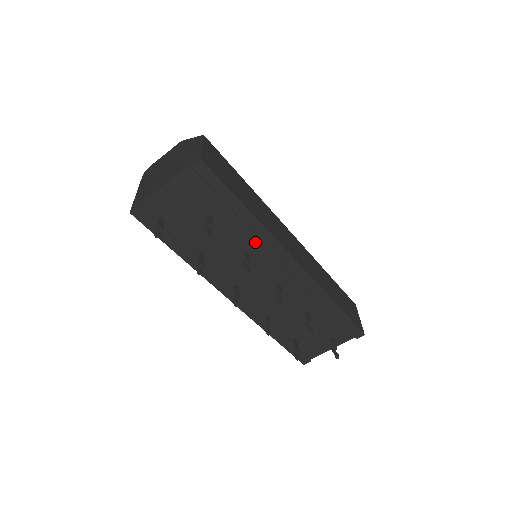
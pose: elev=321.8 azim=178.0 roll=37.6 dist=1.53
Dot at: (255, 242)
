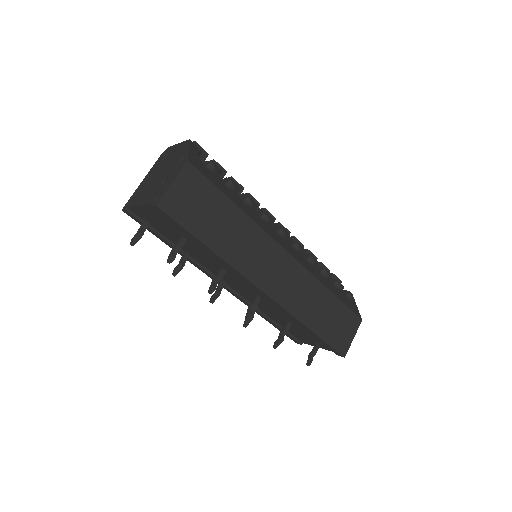
Dot at: occluded
